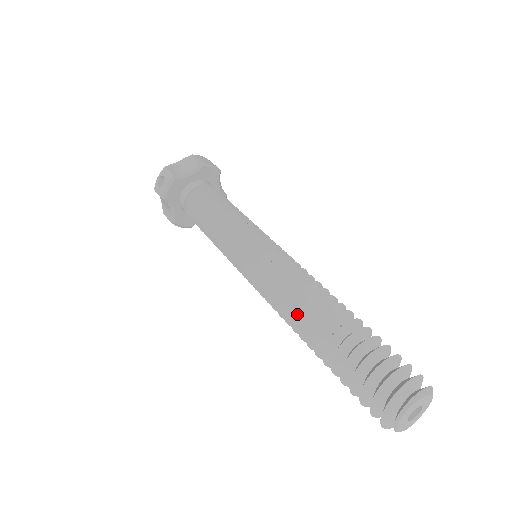
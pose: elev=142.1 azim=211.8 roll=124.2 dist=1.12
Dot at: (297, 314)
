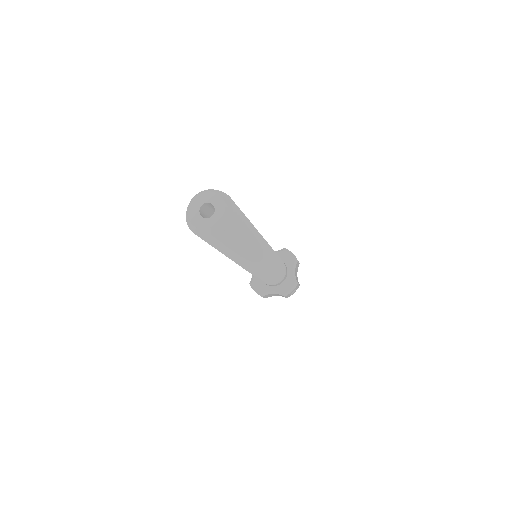
Dot at: occluded
